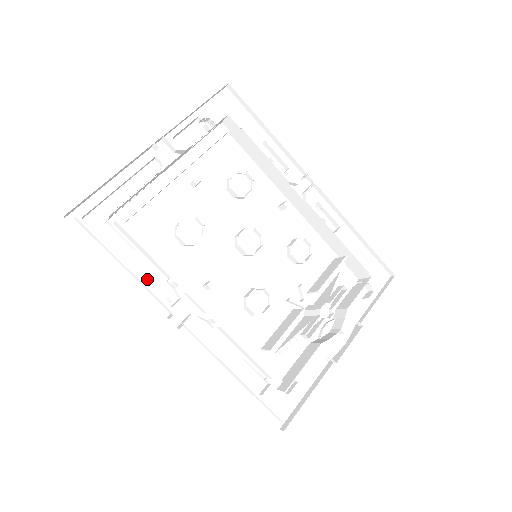
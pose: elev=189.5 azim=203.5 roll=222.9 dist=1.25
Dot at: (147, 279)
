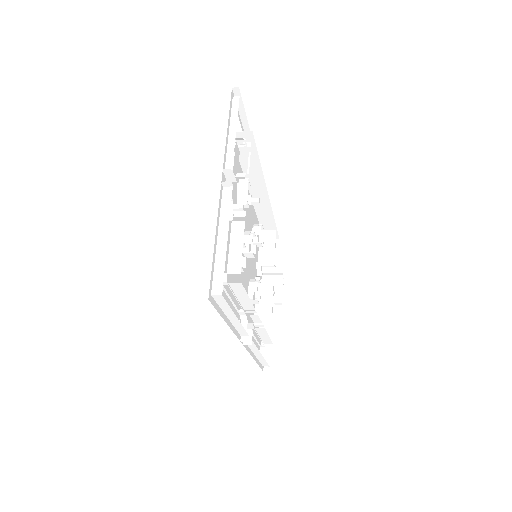
Dot at: occluded
